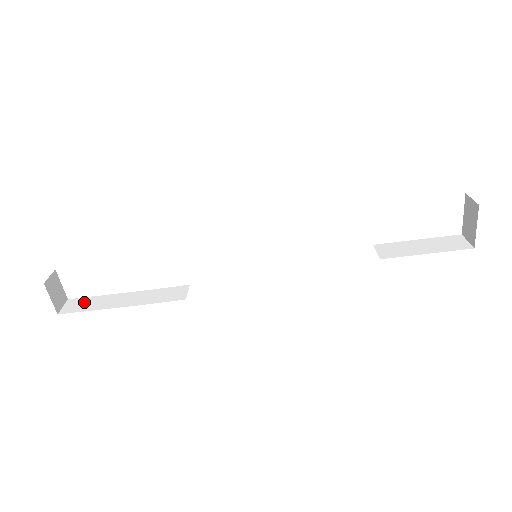
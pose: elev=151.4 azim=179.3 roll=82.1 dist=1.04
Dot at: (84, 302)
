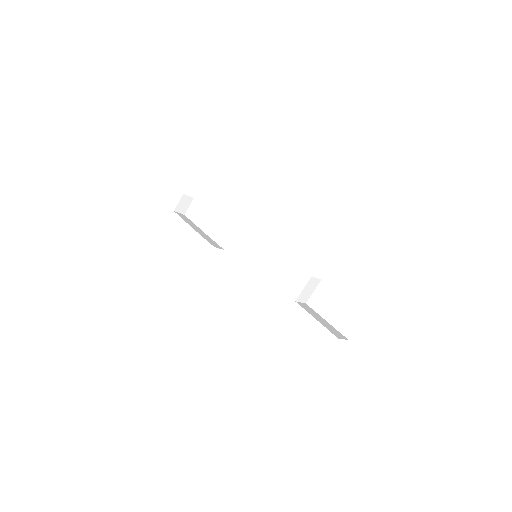
Dot at: (187, 219)
